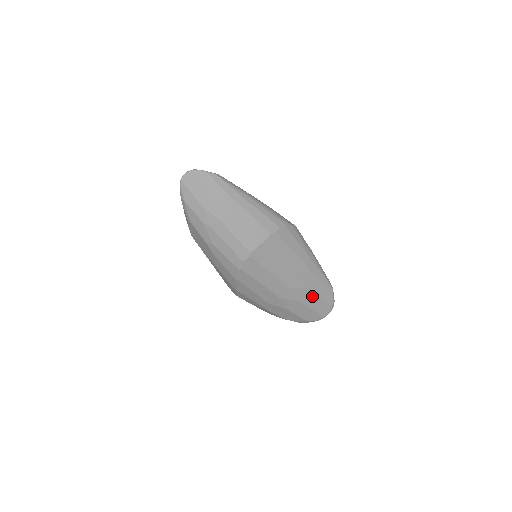
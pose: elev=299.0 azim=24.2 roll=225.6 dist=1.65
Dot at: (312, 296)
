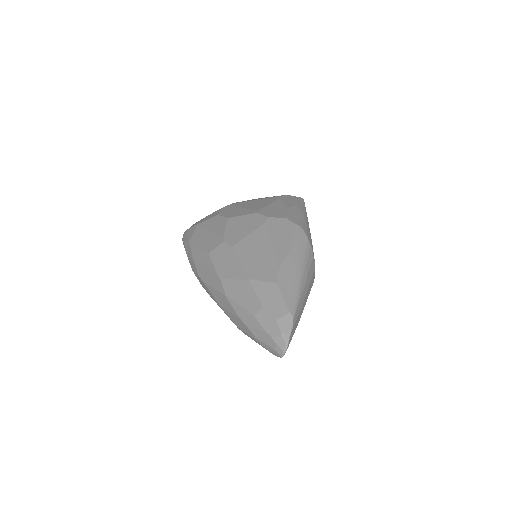
Dot at: occluded
